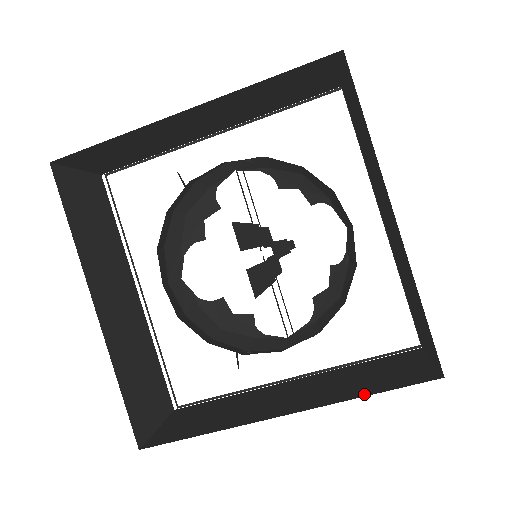
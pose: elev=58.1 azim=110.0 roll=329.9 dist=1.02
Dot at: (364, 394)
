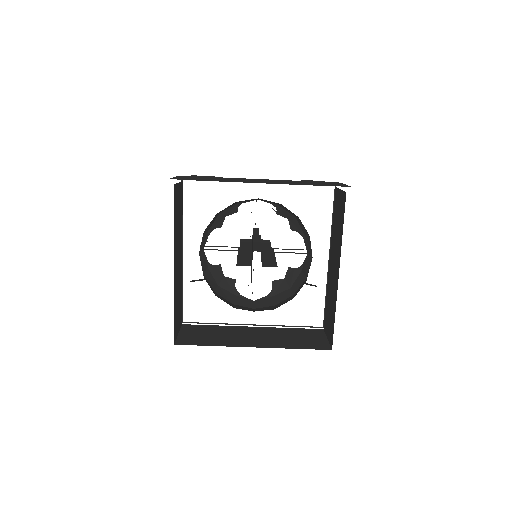
Dot at: (295, 347)
